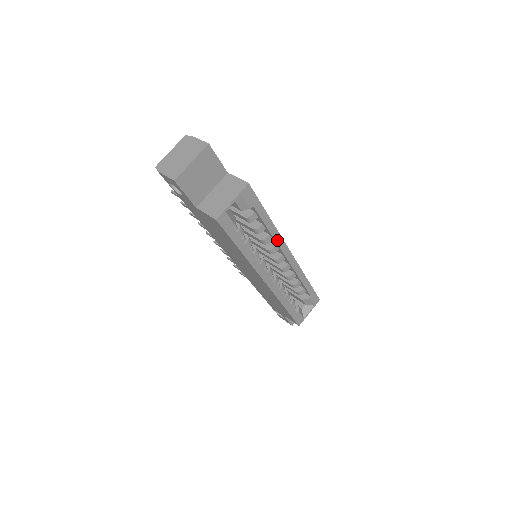
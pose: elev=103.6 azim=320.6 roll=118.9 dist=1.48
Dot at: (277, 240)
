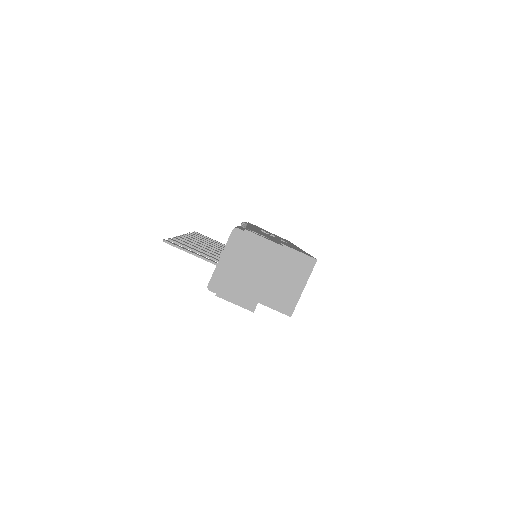
Dot at: occluded
